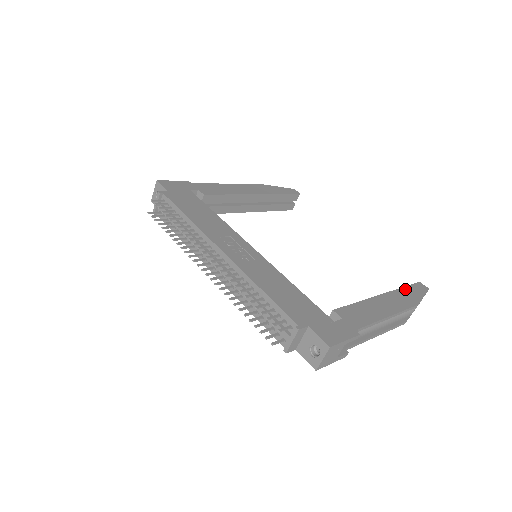
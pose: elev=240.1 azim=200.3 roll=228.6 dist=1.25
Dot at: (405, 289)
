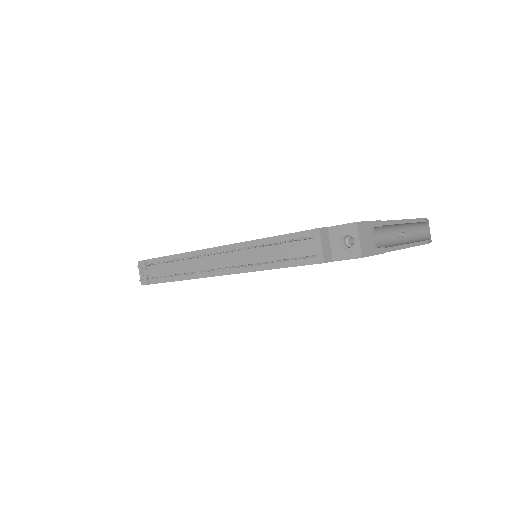
Dot at: occluded
